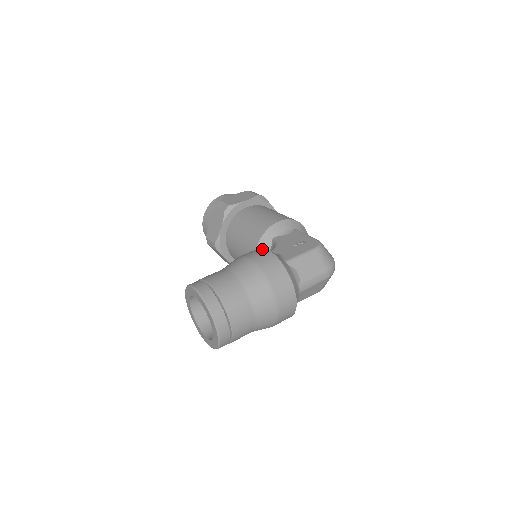
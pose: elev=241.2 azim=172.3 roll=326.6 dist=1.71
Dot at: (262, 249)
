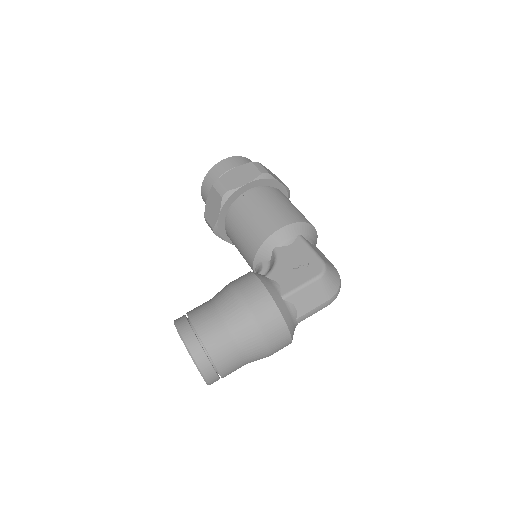
Dot at: (257, 281)
